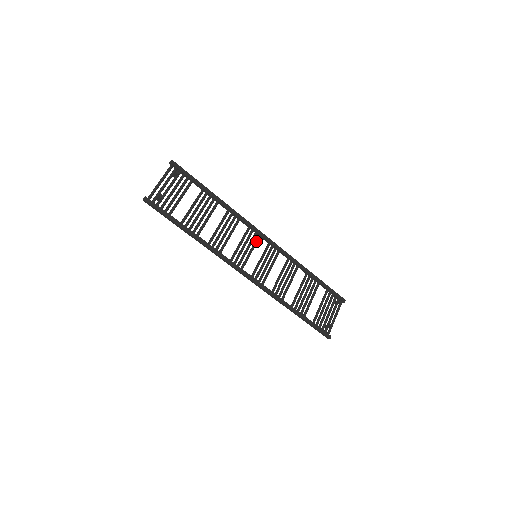
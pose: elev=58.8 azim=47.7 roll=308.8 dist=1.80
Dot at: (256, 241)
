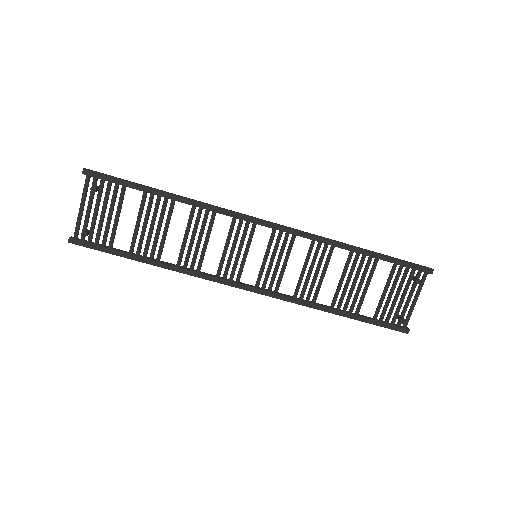
Dot at: (250, 235)
